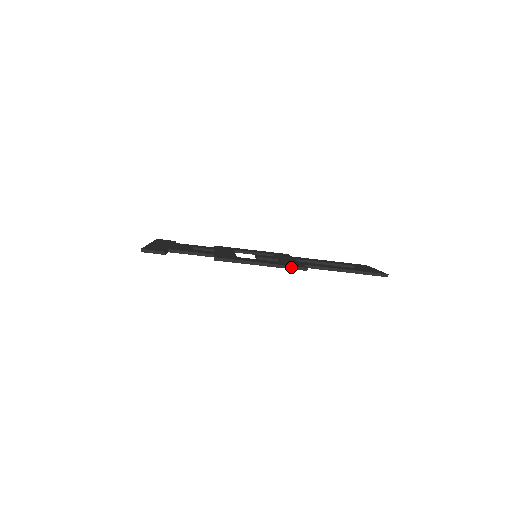
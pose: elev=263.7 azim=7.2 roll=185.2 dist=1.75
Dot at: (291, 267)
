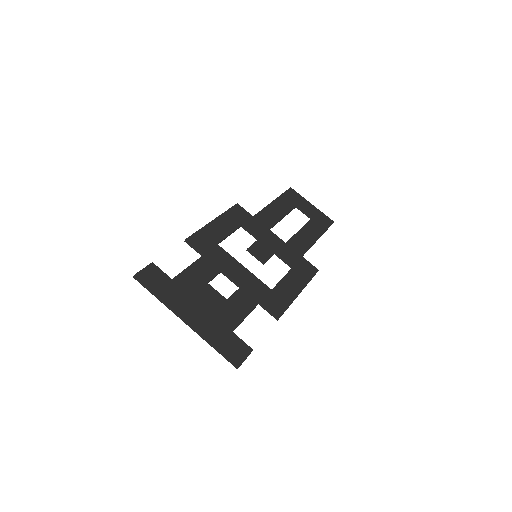
Dot at: occluded
